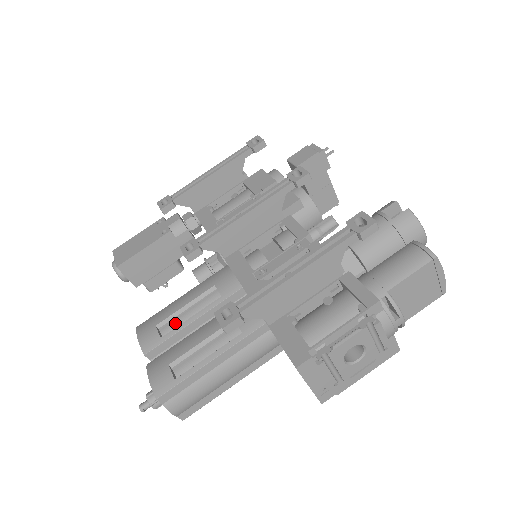
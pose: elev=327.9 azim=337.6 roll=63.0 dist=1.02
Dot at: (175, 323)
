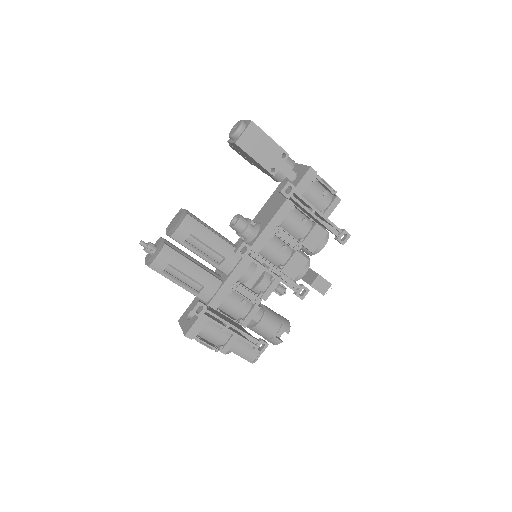
Dot at: (196, 243)
